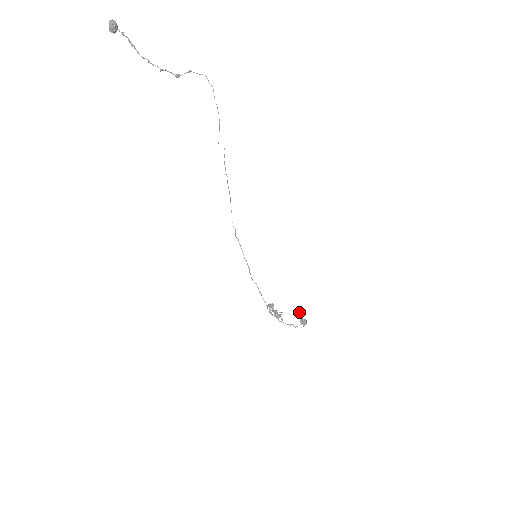
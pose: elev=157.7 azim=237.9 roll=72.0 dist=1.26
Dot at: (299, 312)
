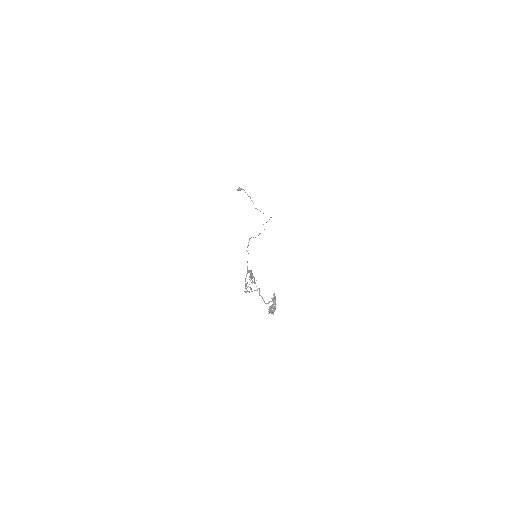
Dot at: occluded
